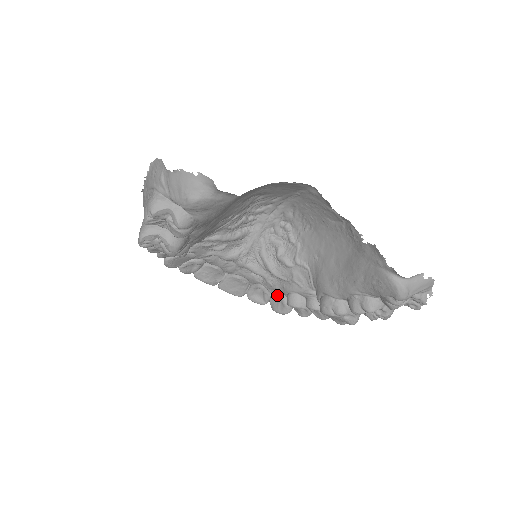
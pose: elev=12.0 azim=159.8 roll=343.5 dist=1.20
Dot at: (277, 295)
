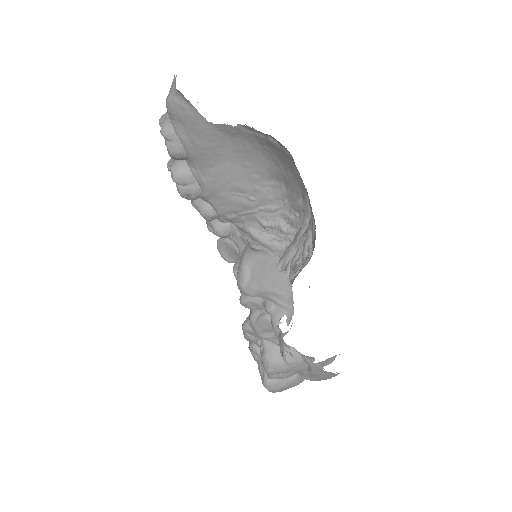
Dot at: occluded
